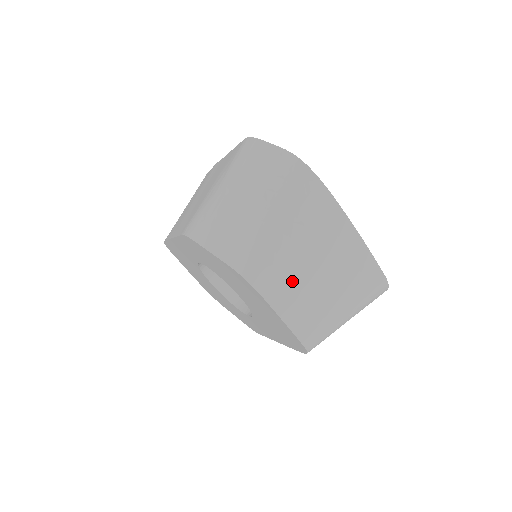
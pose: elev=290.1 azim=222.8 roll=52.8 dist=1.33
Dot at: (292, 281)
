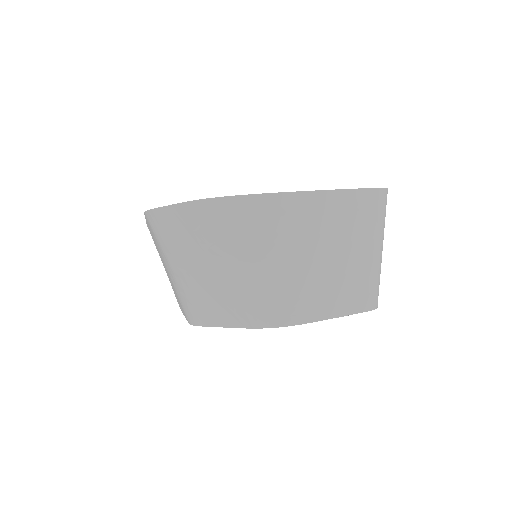
Dot at: (309, 287)
